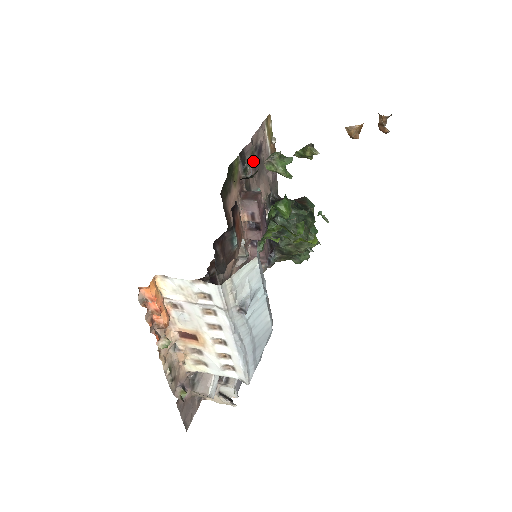
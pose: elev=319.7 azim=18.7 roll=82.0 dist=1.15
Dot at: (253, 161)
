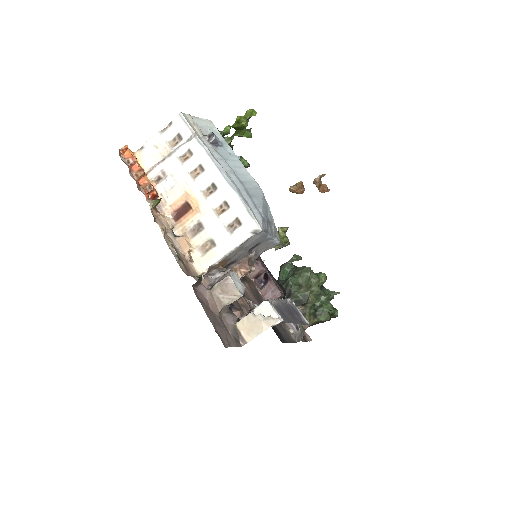
Dot at: occluded
